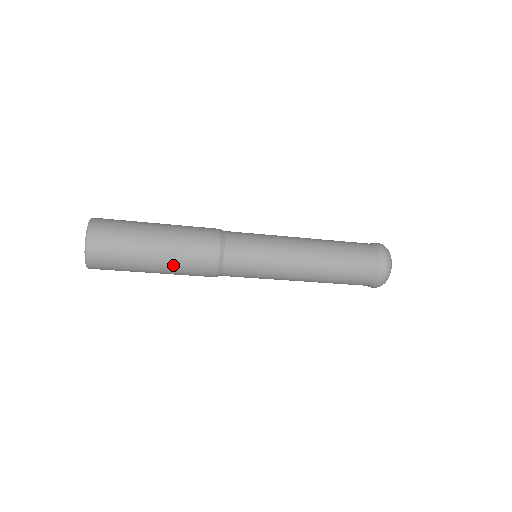
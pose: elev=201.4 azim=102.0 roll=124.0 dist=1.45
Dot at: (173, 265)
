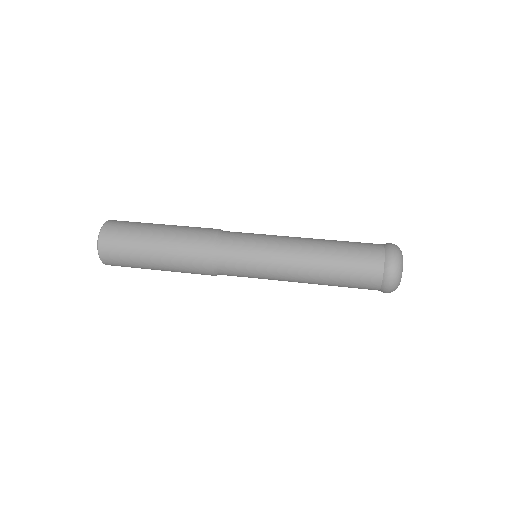
Dot at: (175, 271)
